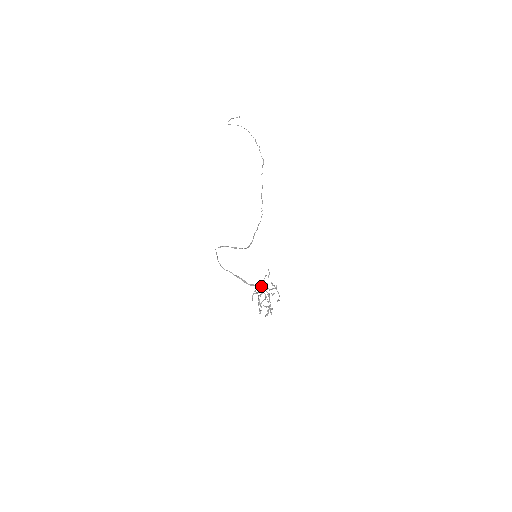
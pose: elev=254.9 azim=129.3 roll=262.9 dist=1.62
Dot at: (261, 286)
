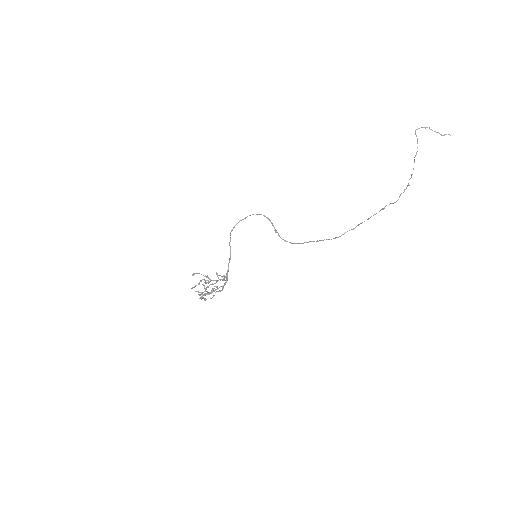
Dot at: (206, 276)
